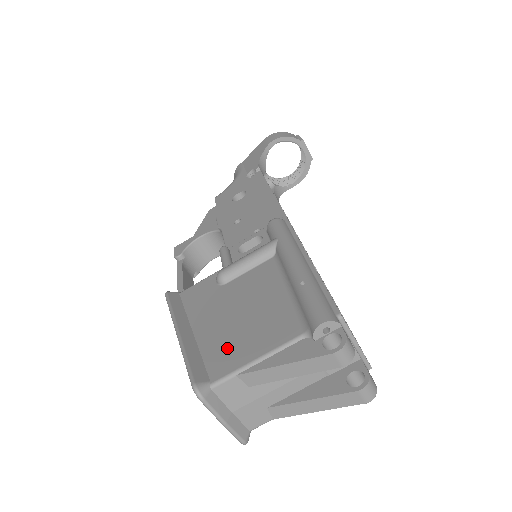
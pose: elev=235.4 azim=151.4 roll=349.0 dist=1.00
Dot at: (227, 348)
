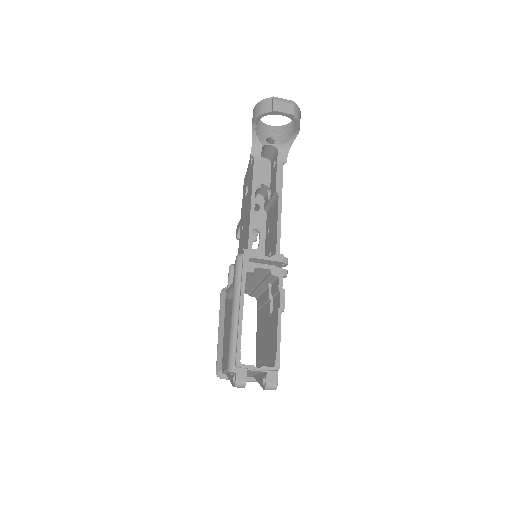
Dot at: (225, 354)
